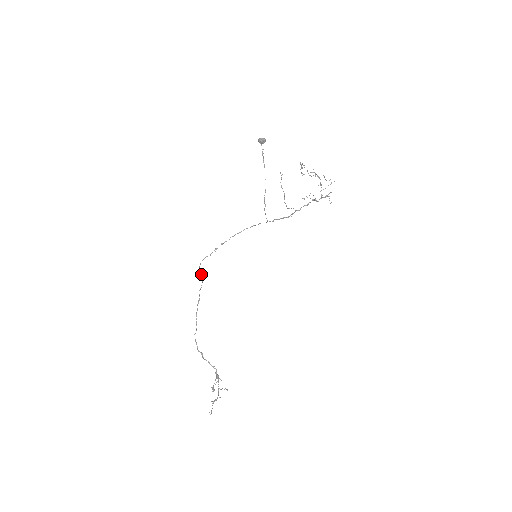
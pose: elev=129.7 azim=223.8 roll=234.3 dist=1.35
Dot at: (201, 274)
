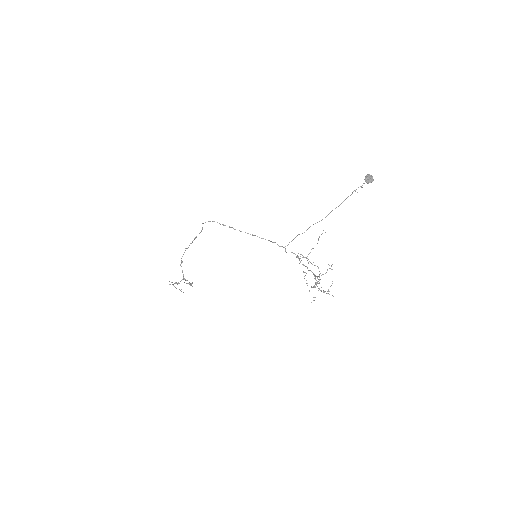
Dot at: (202, 228)
